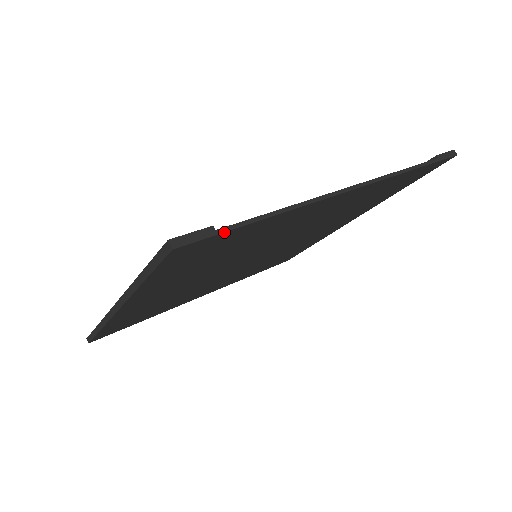
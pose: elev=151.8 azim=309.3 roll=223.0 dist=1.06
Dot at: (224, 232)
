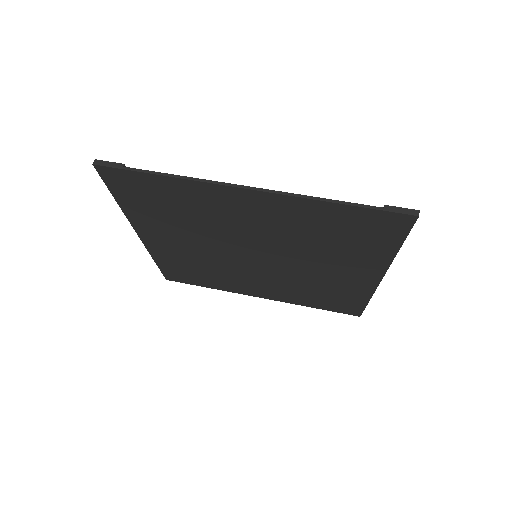
Dot at: (128, 170)
